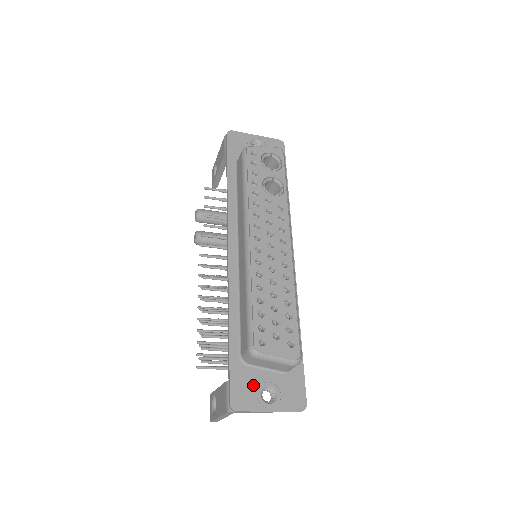
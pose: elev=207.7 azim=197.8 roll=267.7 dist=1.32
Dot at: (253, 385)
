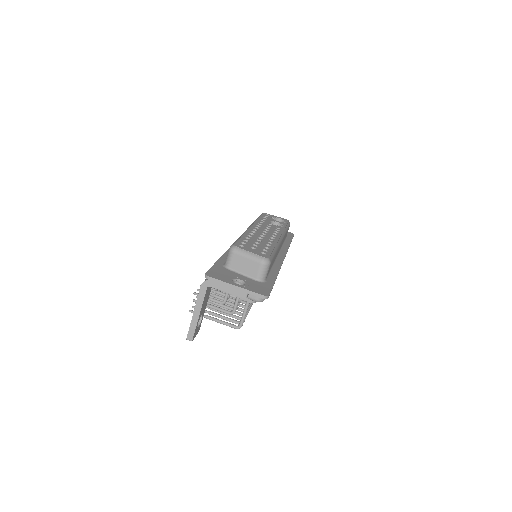
Dot at: (228, 275)
